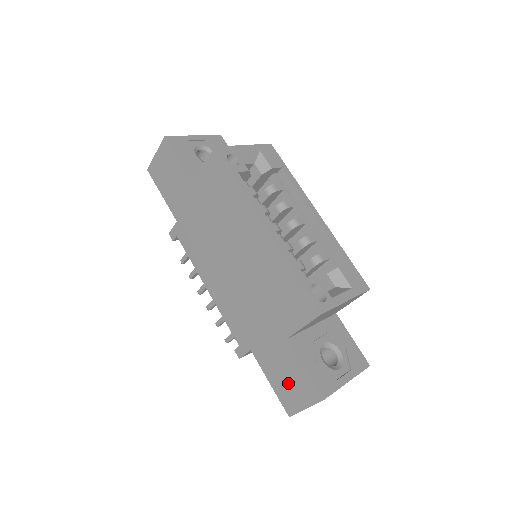
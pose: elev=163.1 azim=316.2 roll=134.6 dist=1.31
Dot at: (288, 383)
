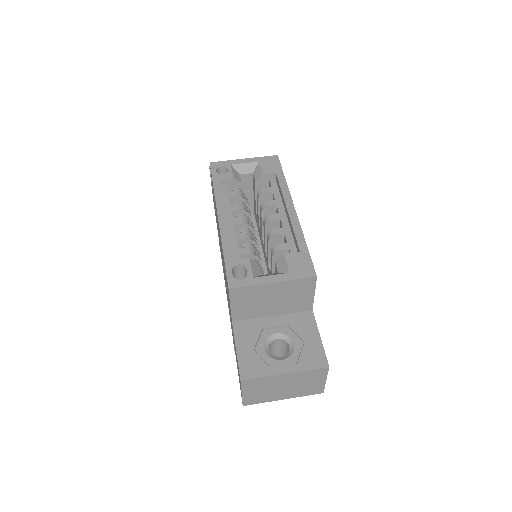
Dot at: occluded
